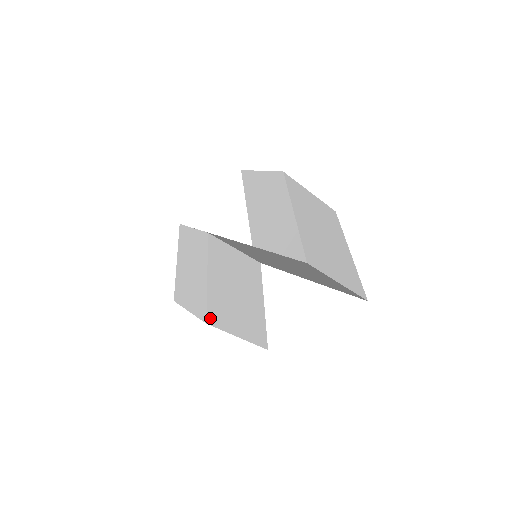
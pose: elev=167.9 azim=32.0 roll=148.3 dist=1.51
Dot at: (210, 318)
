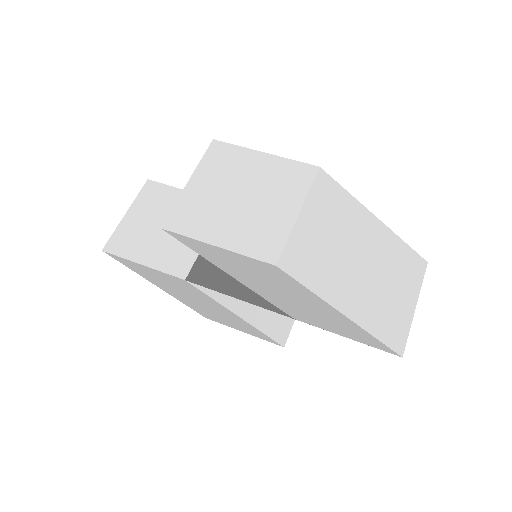
Dot at: (280, 339)
